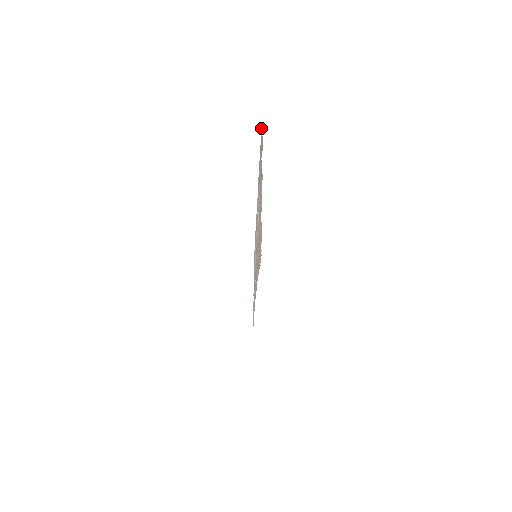
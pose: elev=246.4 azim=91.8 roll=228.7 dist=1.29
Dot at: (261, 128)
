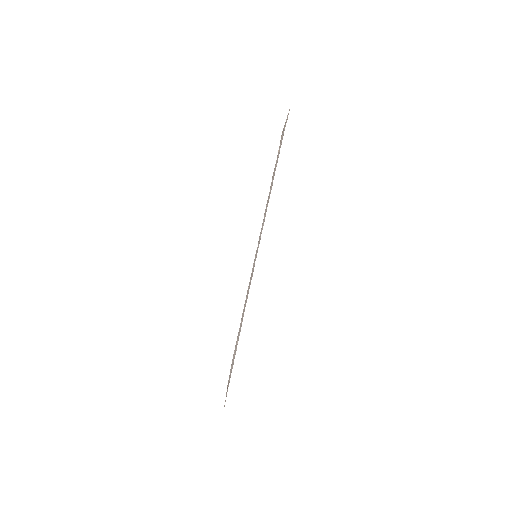
Dot at: (282, 132)
